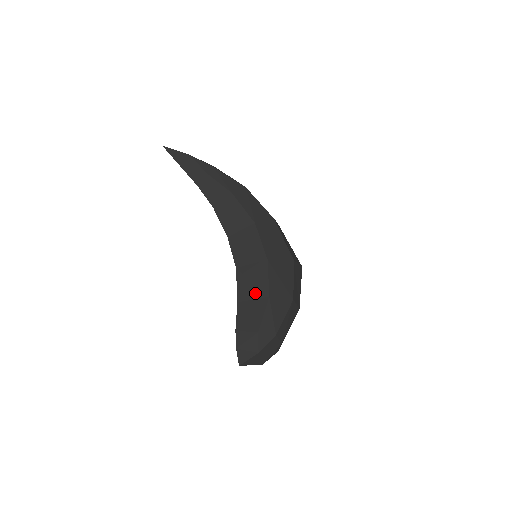
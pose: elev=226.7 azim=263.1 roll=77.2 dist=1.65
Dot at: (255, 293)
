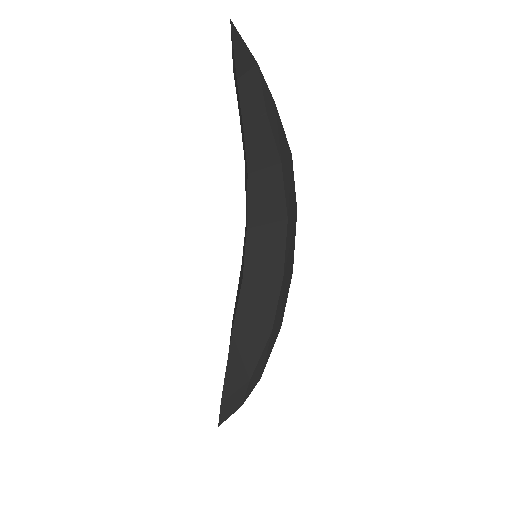
Dot at: (257, 323)
